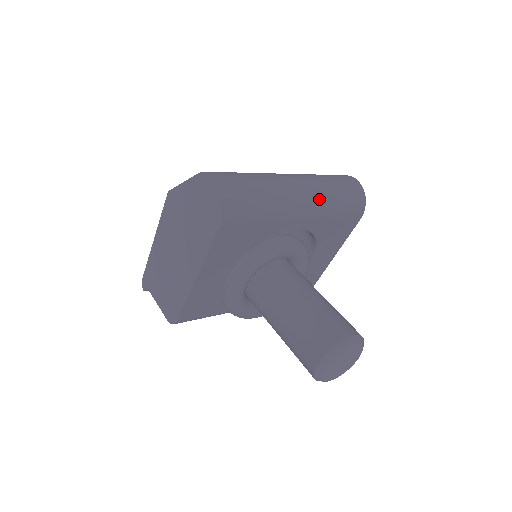
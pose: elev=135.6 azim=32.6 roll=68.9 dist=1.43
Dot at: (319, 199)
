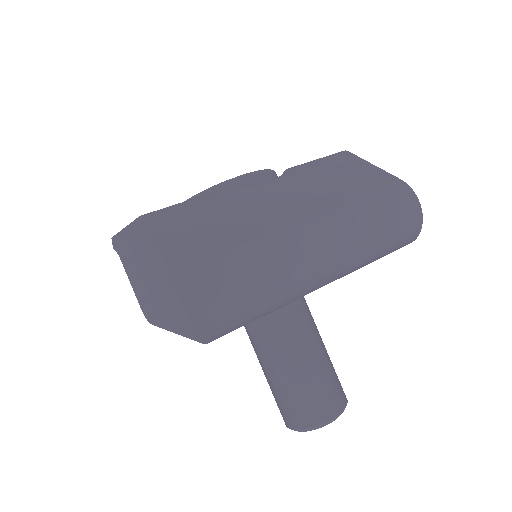
Dot at: (353, 265)
